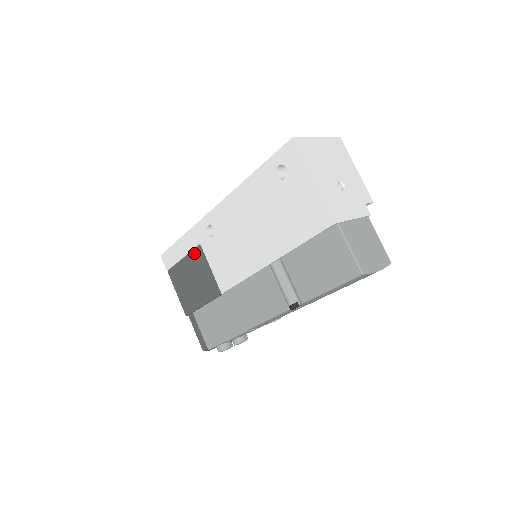
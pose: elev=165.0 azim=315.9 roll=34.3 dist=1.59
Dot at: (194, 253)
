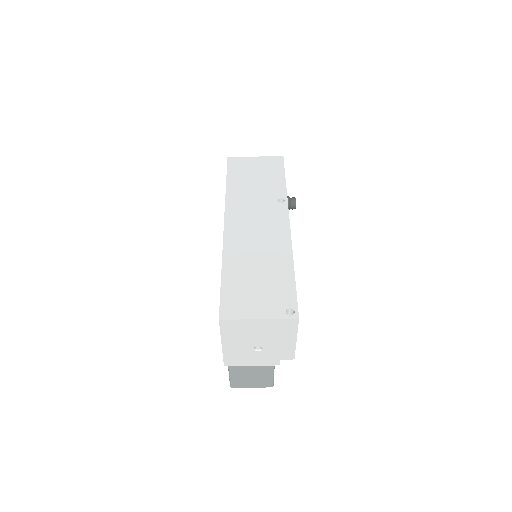
Dot at: occluded
